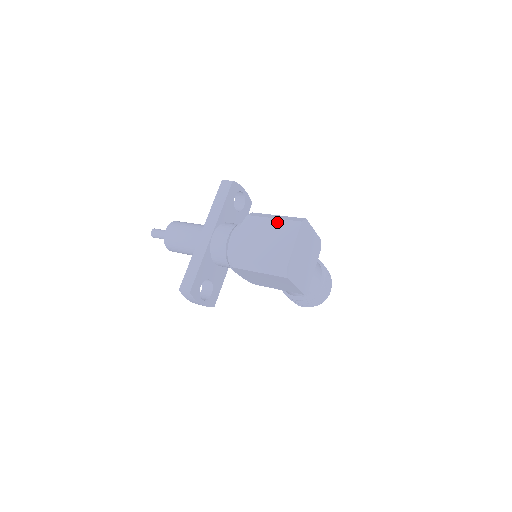
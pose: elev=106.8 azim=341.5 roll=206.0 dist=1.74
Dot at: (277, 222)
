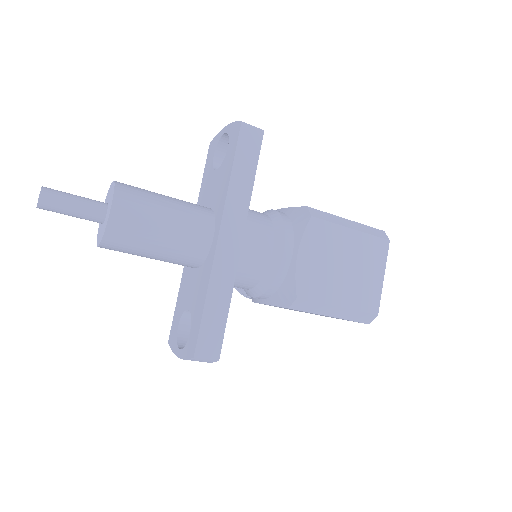
Dot at: (359, 237)
